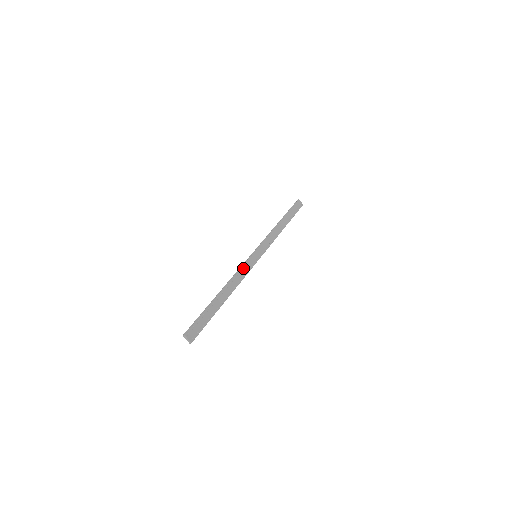
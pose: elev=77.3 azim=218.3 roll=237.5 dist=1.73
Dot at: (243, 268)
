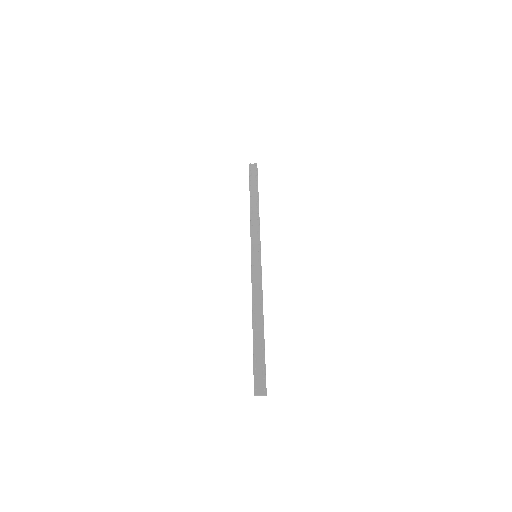
Dot at: (254, 280)
